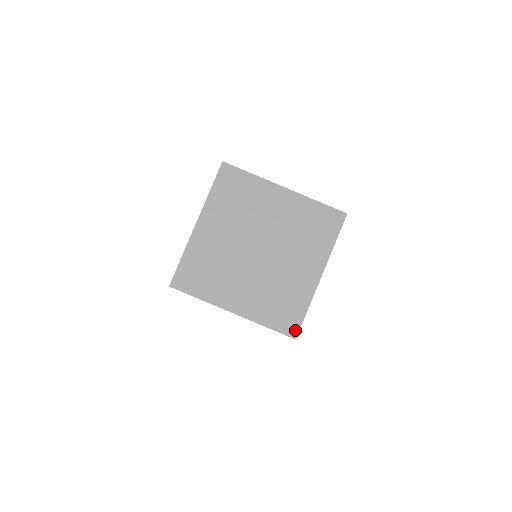
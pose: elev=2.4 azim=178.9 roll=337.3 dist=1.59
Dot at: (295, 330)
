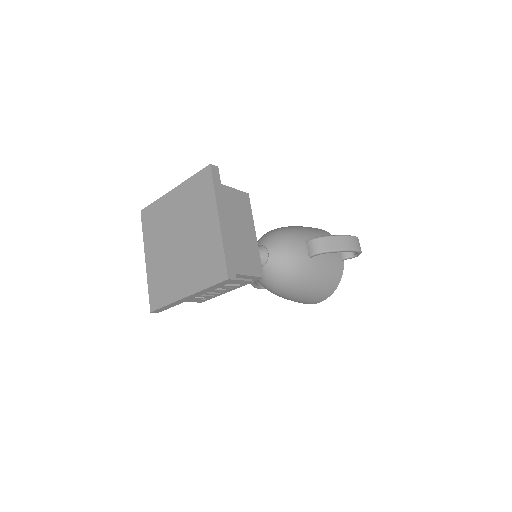
Dot at: (224, 273)
